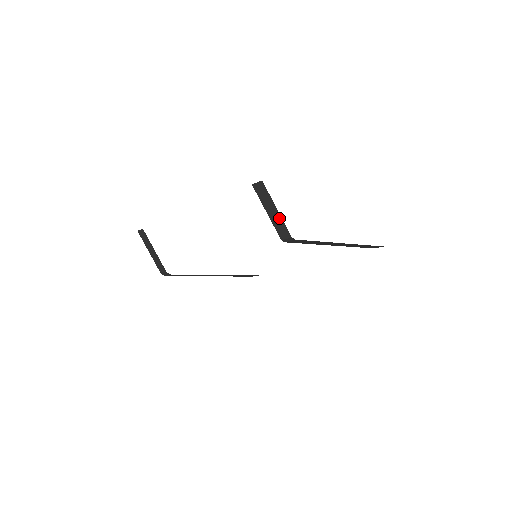
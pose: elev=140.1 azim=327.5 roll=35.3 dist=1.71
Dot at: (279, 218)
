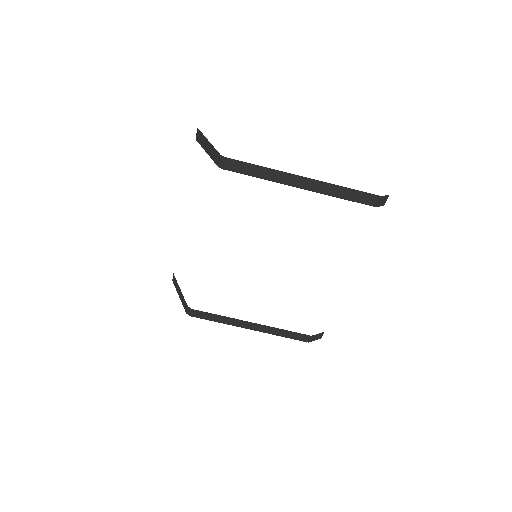
Dot at: (211, 147)
